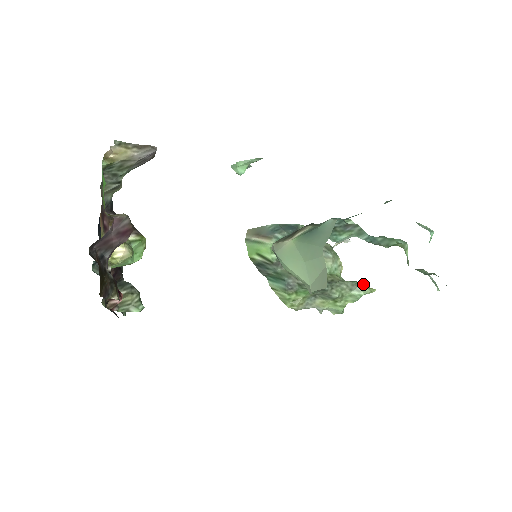
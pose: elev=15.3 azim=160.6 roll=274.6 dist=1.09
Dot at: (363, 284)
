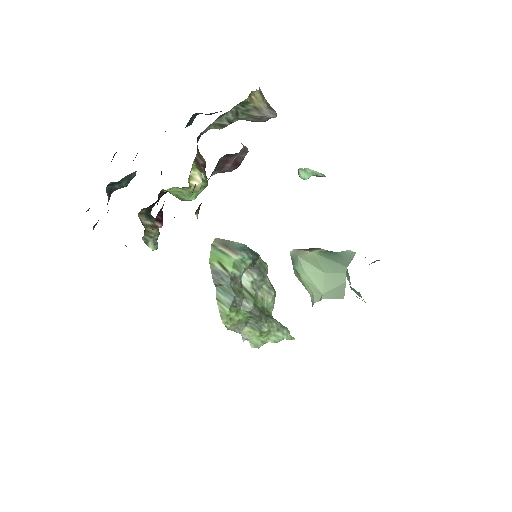
Dot at: occluded
